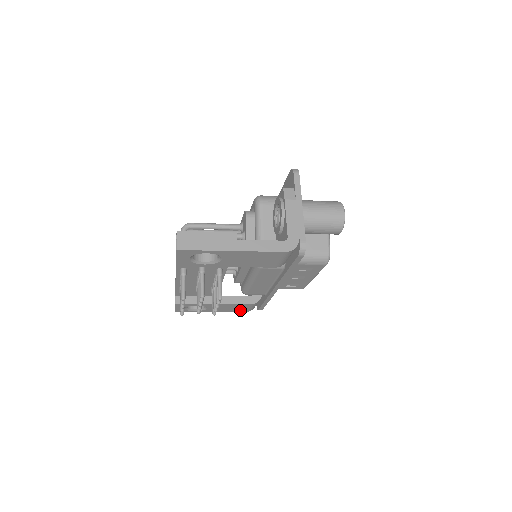
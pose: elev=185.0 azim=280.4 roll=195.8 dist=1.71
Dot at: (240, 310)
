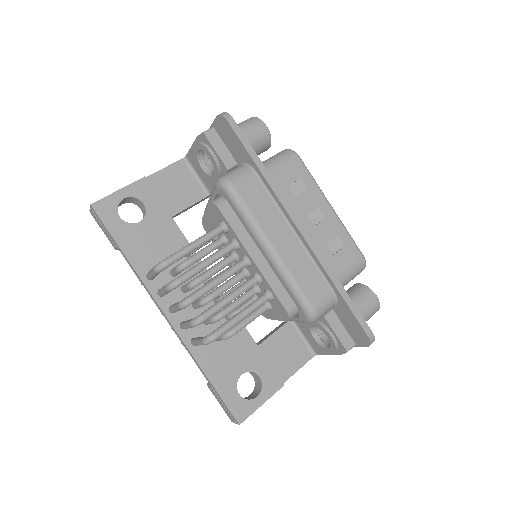
Dot at: occluded
